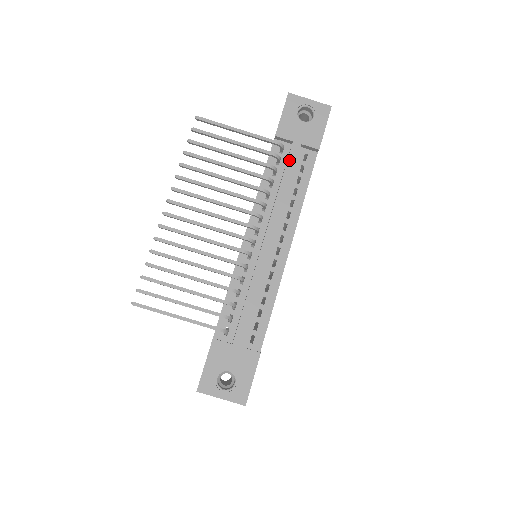
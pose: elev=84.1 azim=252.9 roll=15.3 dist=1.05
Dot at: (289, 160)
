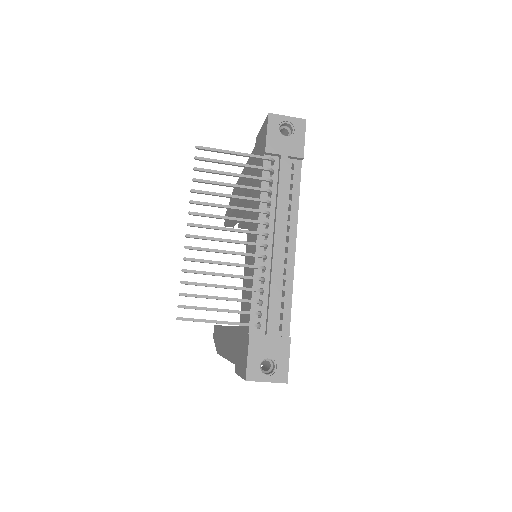
Dot at: (281, 171)
